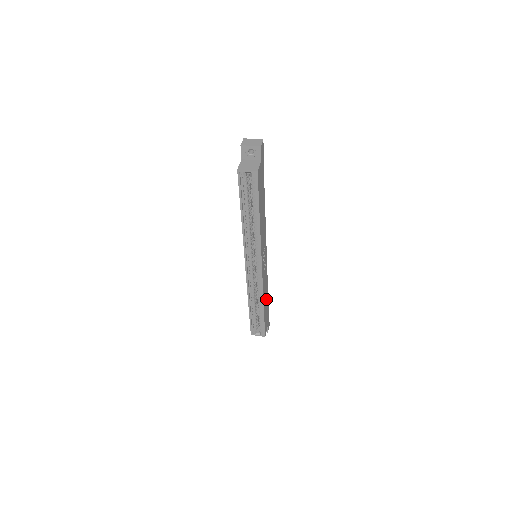
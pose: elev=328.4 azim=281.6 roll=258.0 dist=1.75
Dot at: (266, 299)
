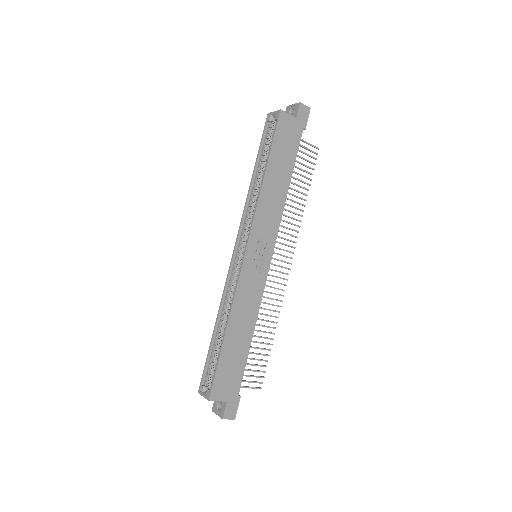
Dot at: (241, 338)
